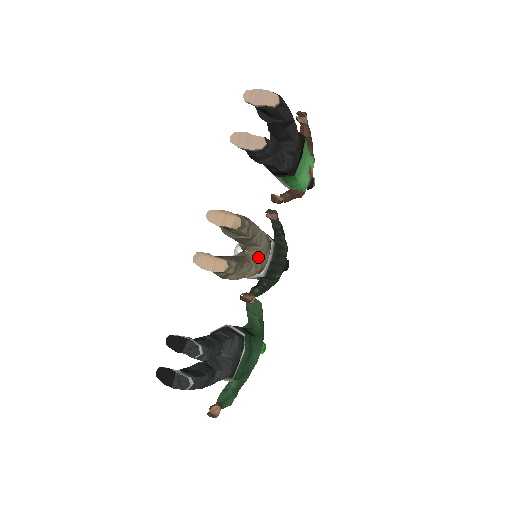
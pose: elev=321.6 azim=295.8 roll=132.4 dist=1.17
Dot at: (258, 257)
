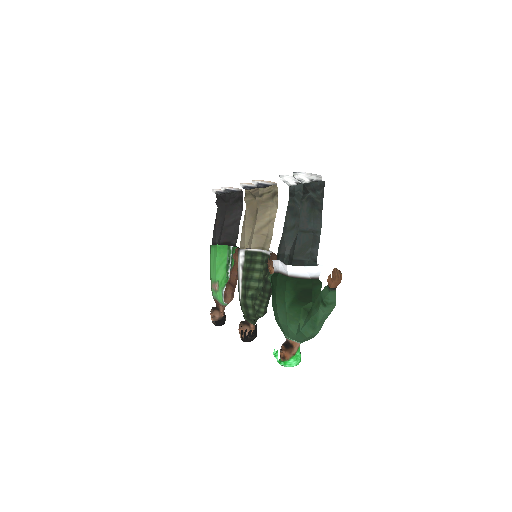
Dot at: occluded
